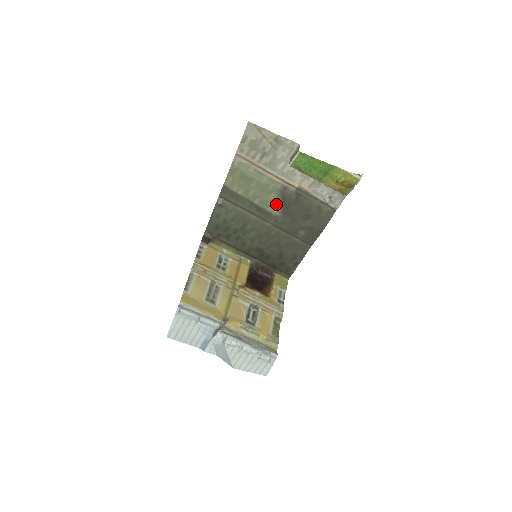
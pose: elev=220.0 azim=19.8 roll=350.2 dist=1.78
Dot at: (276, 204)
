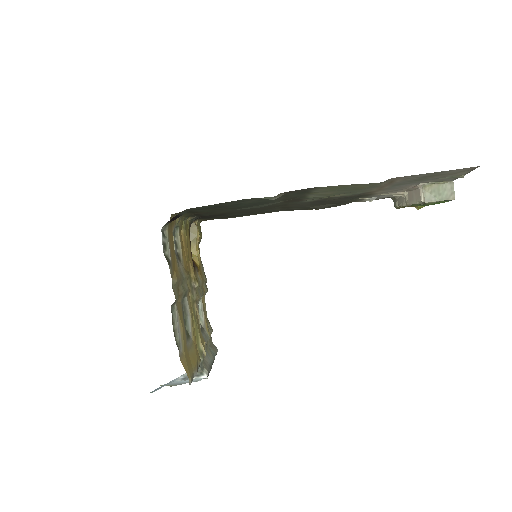
Dot at: (325, 197)
